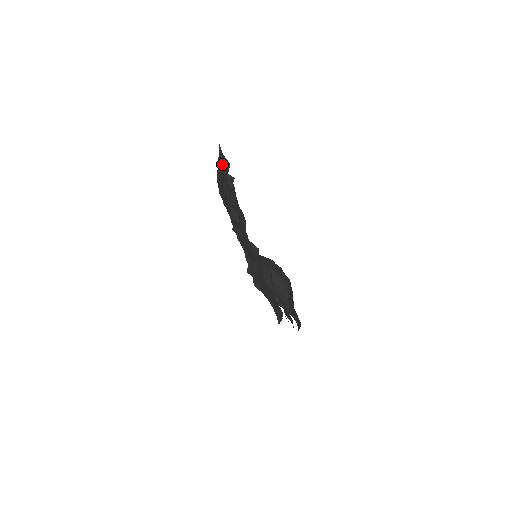
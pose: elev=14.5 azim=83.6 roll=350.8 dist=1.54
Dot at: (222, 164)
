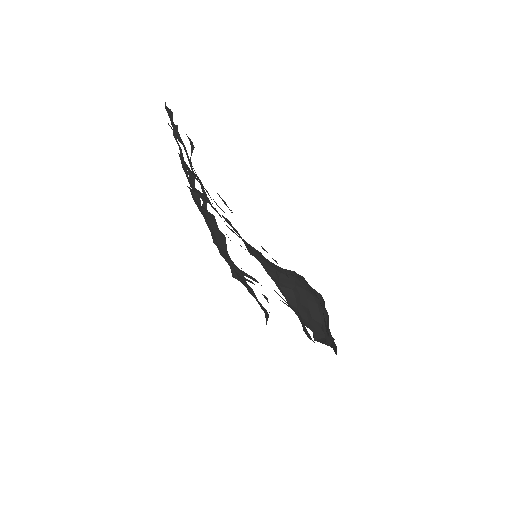
Dot at: (172, 122)
